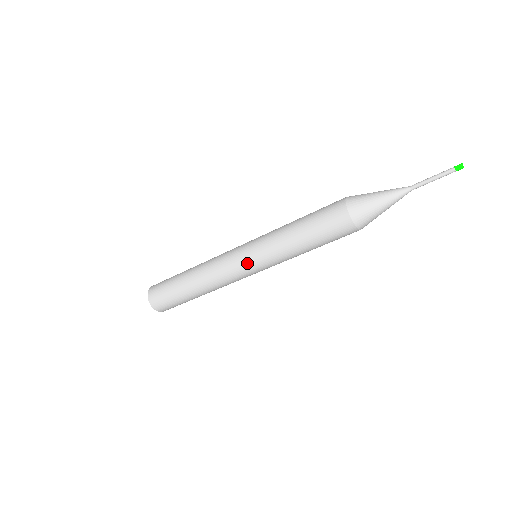
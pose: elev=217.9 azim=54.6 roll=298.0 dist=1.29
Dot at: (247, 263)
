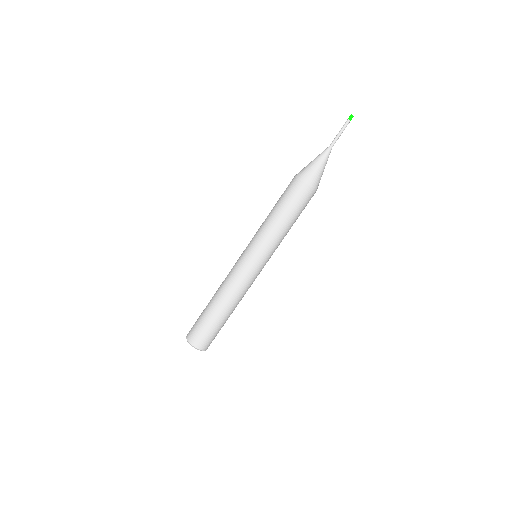
Dot at: (256, 262)
